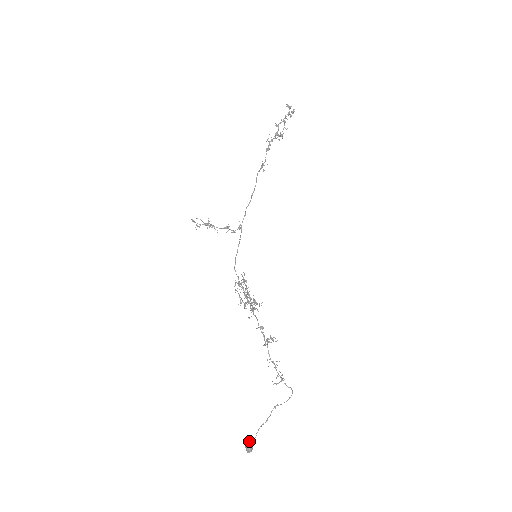
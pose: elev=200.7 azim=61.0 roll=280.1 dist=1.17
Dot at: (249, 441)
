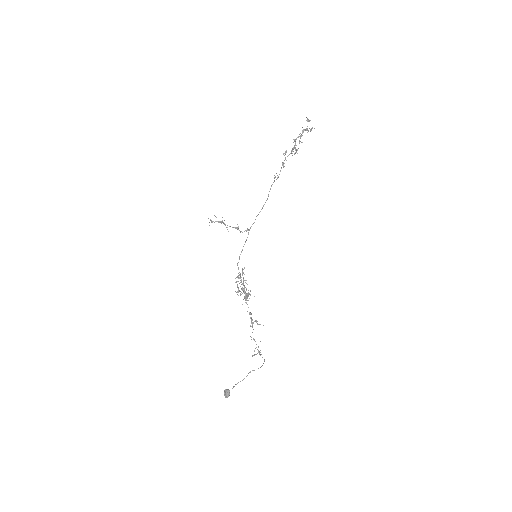
Dot at: (228, 391)
